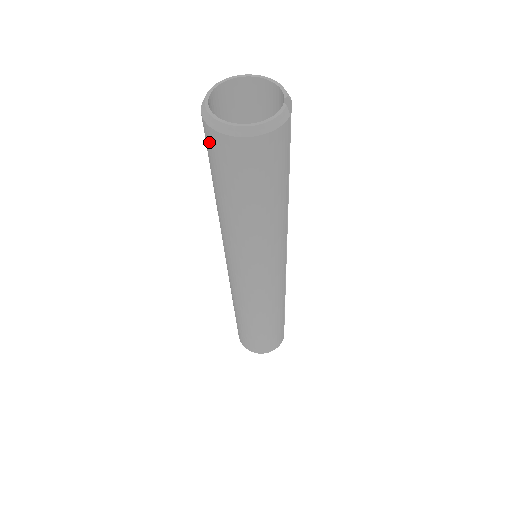
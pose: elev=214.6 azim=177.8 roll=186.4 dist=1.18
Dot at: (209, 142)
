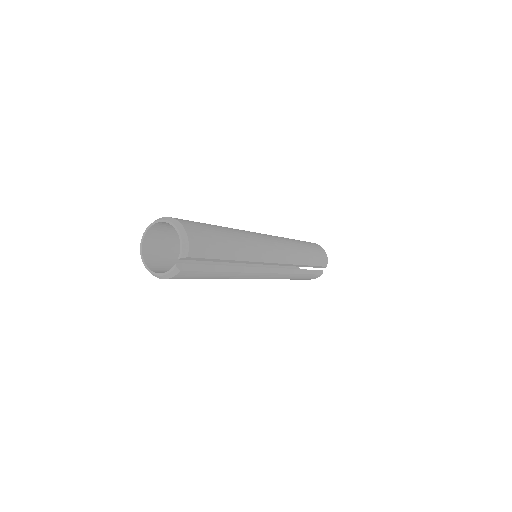
Dot at: (153, 252)
